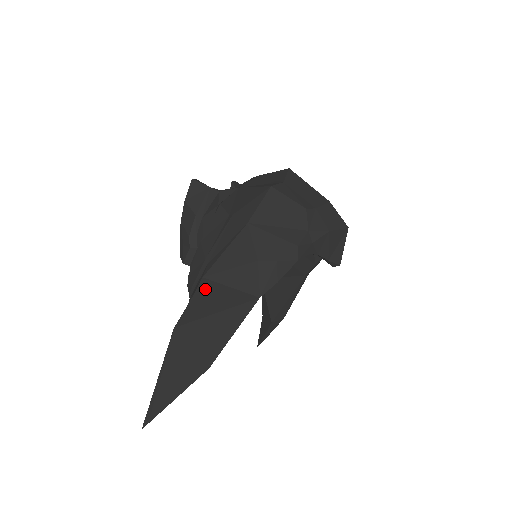
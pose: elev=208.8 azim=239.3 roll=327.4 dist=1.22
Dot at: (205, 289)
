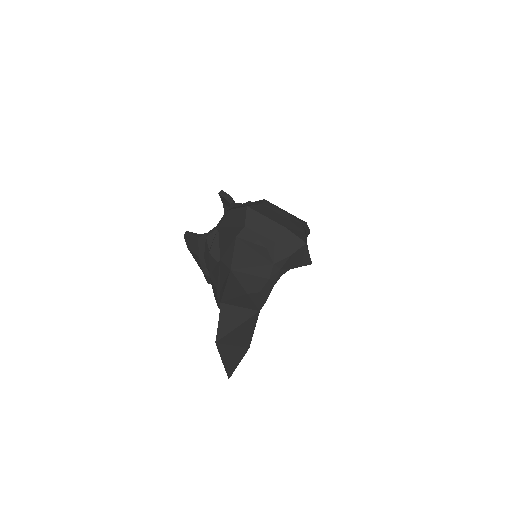
Dot at: (224, 311)
